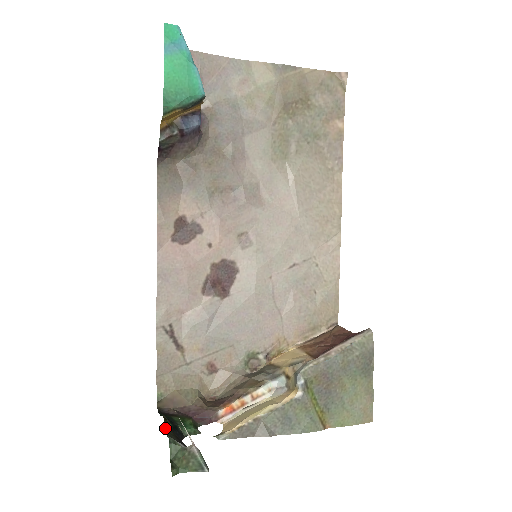
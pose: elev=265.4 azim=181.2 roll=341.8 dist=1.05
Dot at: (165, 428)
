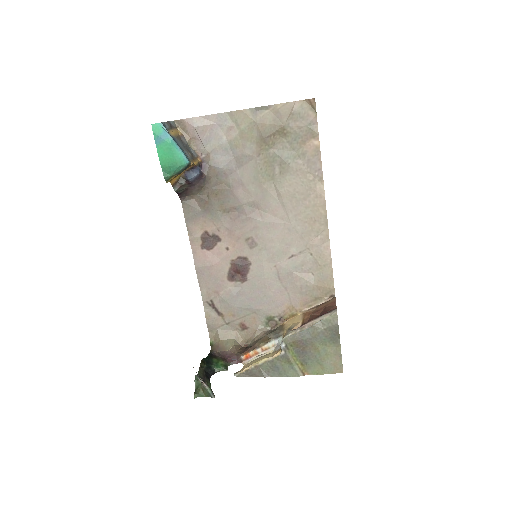
Dot at: (199, 369)
